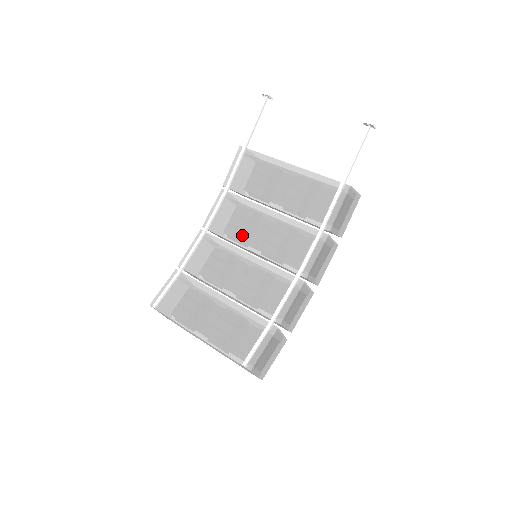
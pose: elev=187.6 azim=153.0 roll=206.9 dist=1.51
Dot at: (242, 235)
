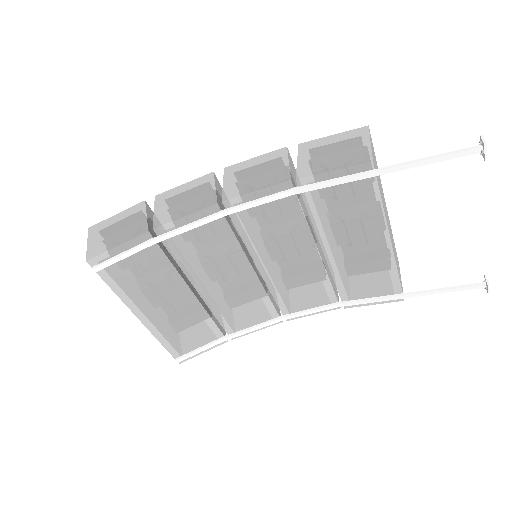
Dot at: (264, 250)
